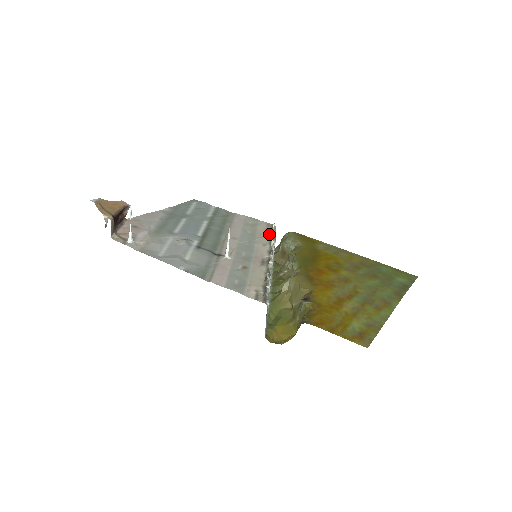
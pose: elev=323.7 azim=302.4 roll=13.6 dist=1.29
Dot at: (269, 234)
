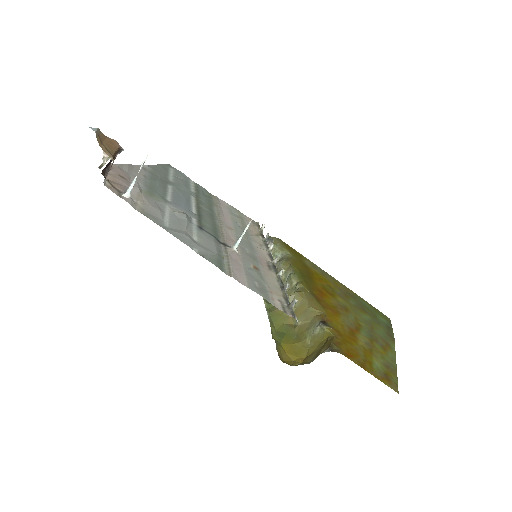
Dot at: (259, 233)
